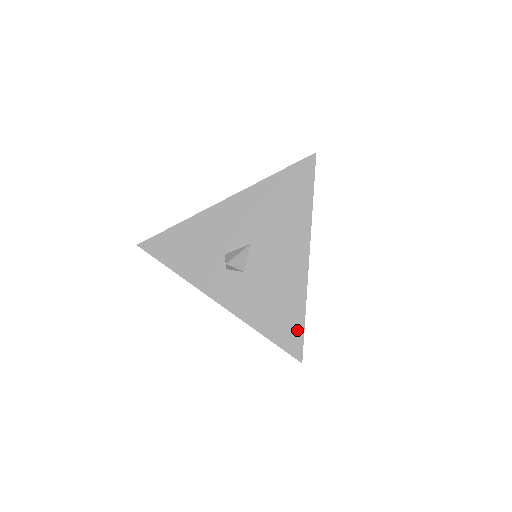
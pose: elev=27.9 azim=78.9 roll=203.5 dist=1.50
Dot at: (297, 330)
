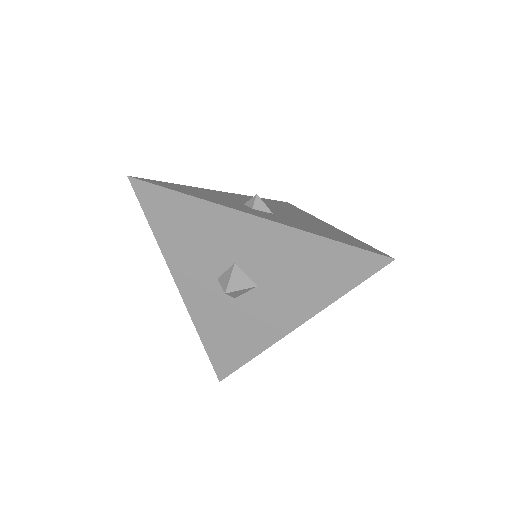
Dot at: (364, 245)
